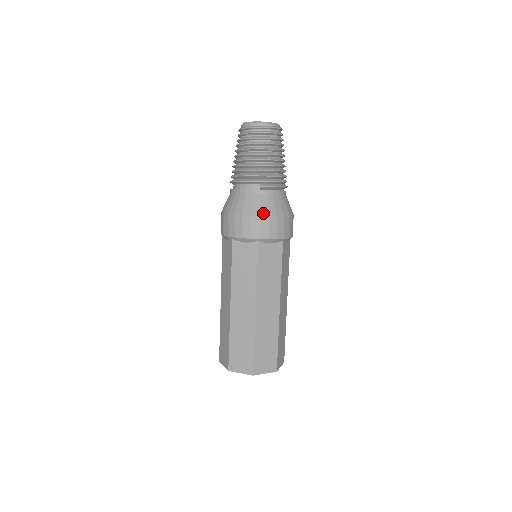
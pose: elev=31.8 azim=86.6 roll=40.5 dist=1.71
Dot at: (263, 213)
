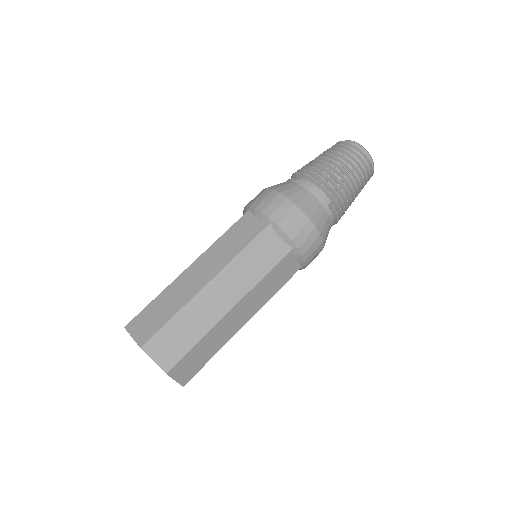
Dot at: (319, 228)
